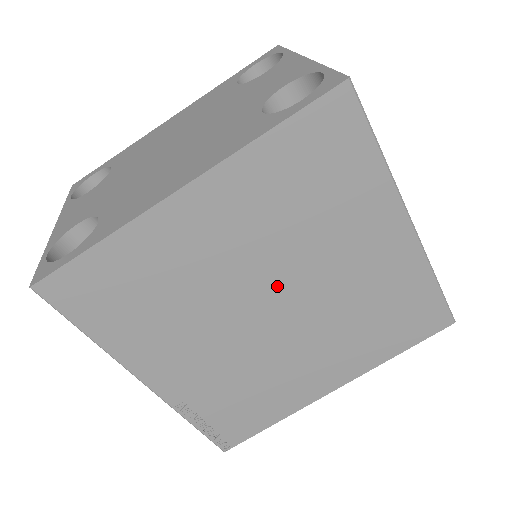
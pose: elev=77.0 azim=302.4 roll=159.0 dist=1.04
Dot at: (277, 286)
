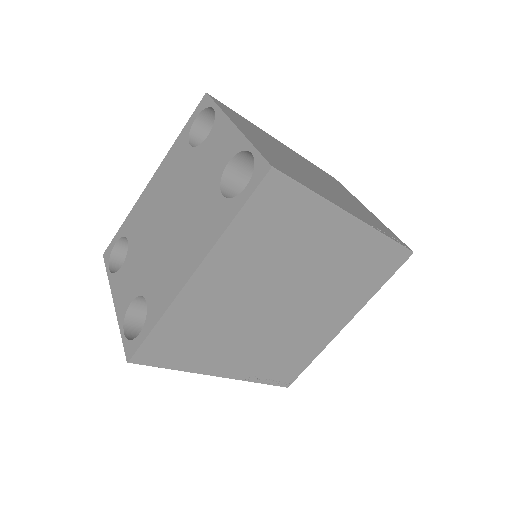
Dot at: (279, 292)
